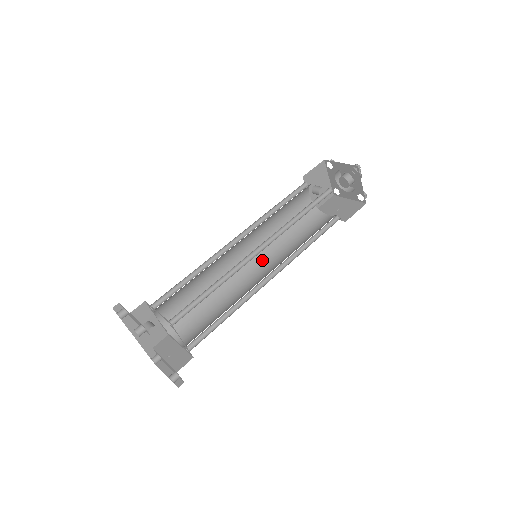
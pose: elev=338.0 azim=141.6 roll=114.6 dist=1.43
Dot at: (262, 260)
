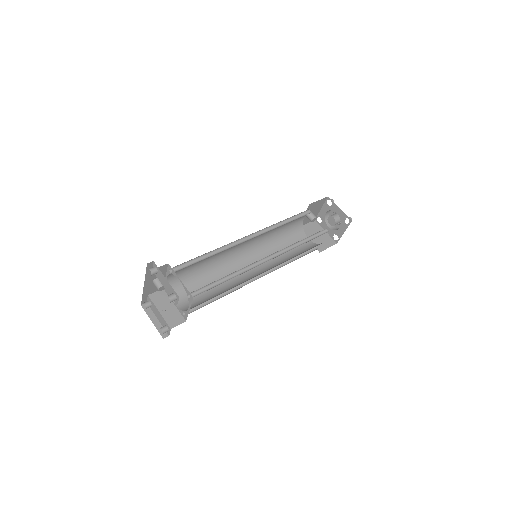
Dot at: (253, 255)
